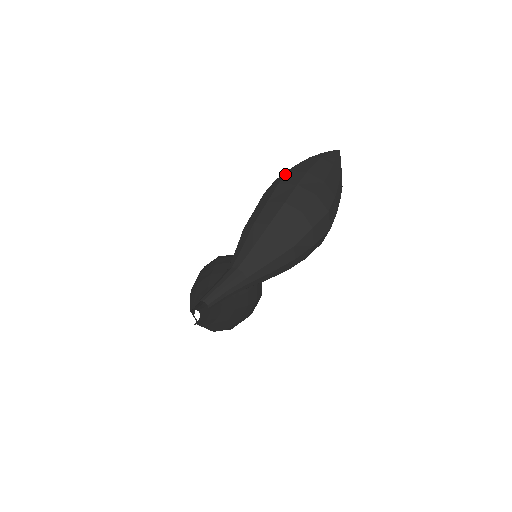
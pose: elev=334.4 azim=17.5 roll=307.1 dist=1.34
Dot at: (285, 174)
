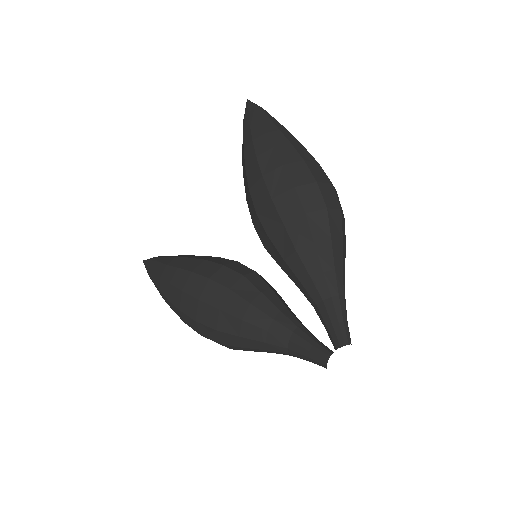
Dot at: (282, 170)
